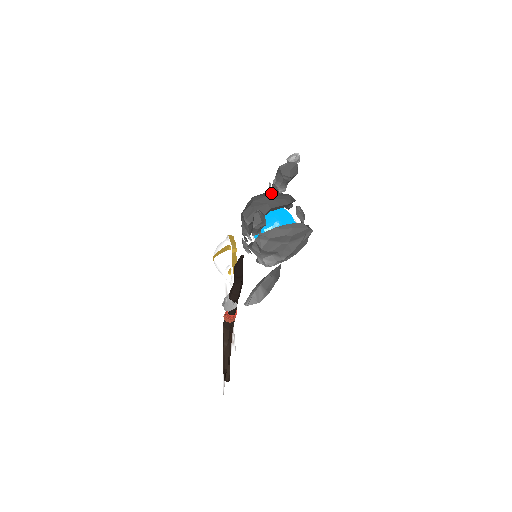
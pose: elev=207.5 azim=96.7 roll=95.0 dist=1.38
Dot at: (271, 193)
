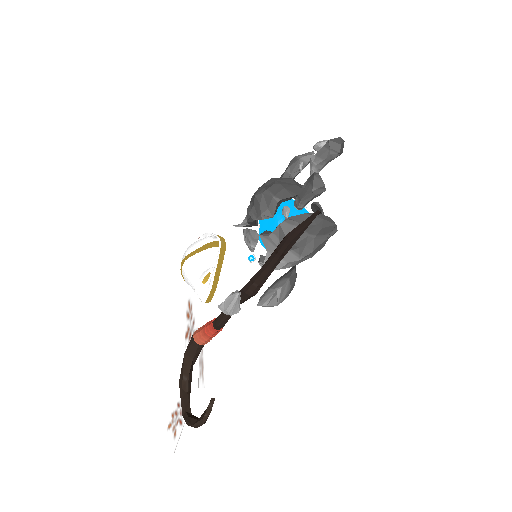
Dot at: occluded
